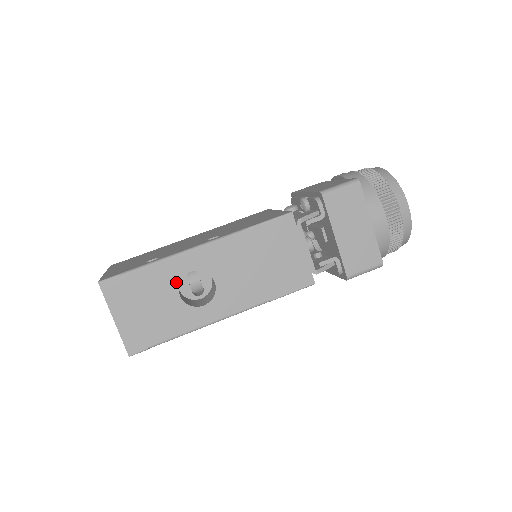
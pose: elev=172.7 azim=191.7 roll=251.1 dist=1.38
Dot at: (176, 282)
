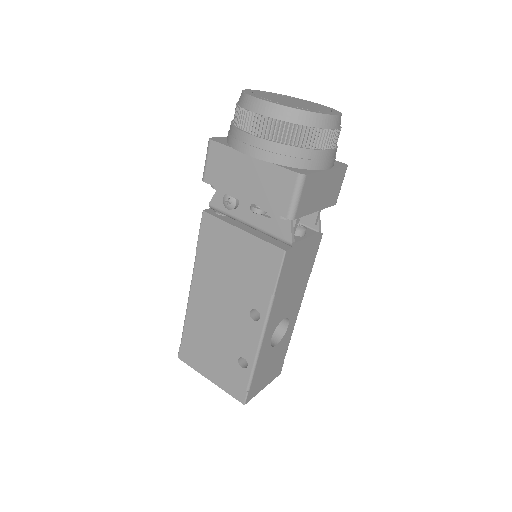
Dot at: (270, 349)
